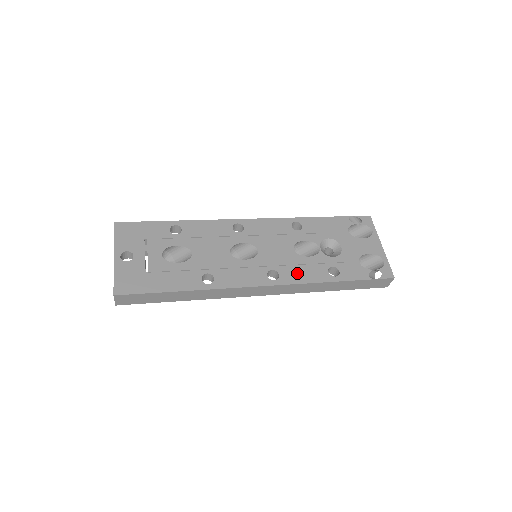
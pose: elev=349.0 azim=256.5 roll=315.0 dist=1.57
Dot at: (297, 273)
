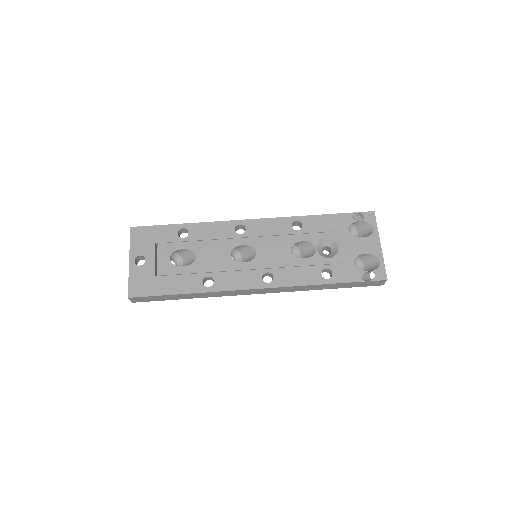
Dot at: (291, 275)
